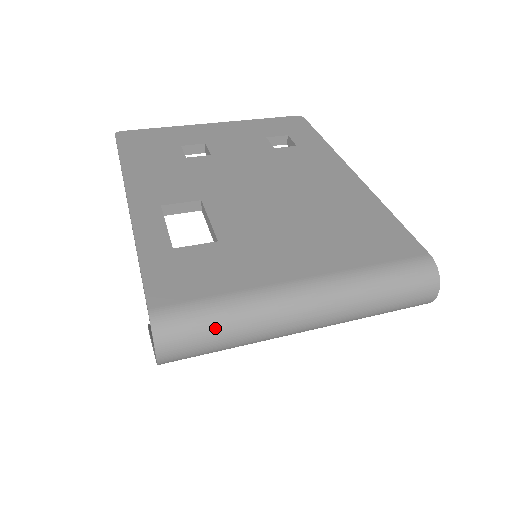
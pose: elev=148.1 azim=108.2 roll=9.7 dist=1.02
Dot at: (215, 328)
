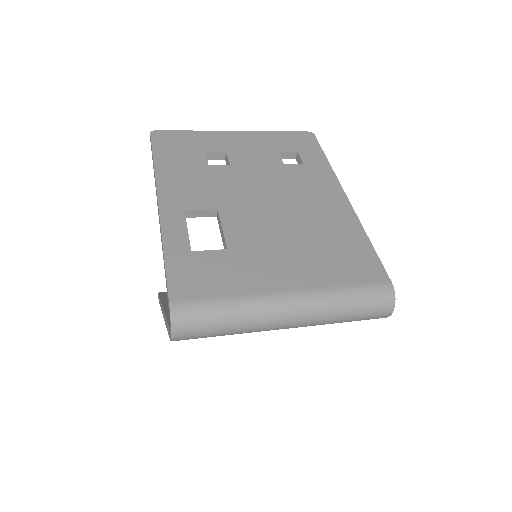
Dot at: (217, 321)
